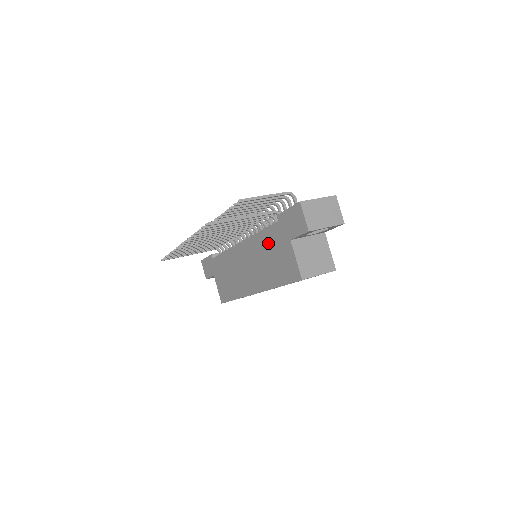
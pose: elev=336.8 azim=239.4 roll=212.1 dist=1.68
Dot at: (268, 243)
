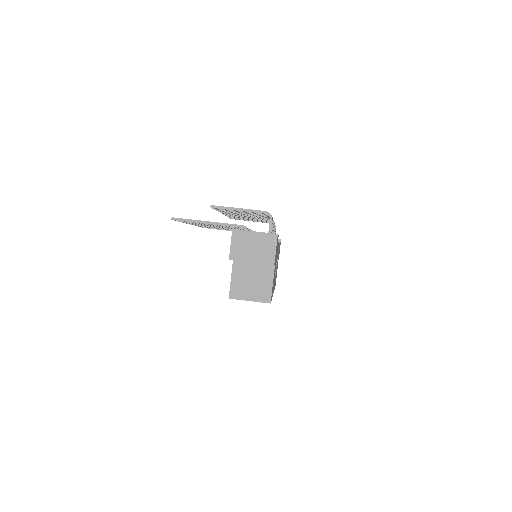
Dot at: occluded
